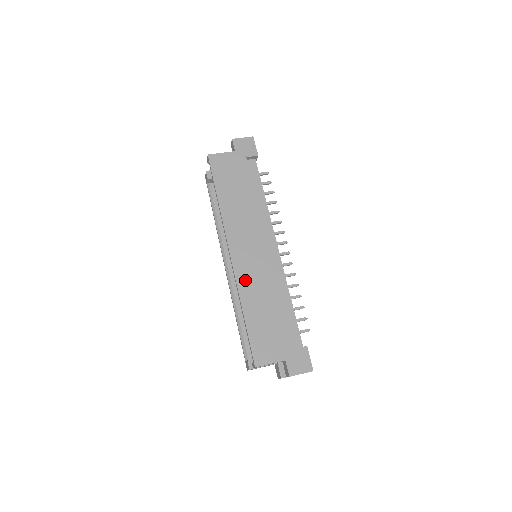
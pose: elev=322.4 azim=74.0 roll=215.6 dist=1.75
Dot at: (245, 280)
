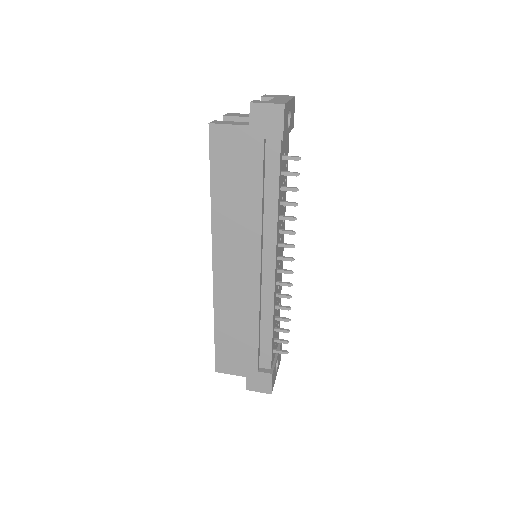
Dot at: (223, 296)
